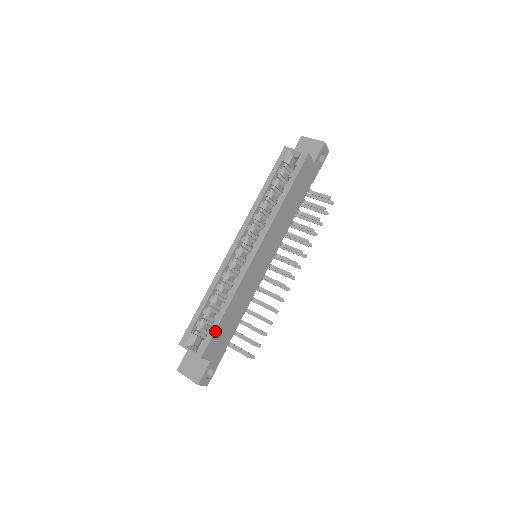
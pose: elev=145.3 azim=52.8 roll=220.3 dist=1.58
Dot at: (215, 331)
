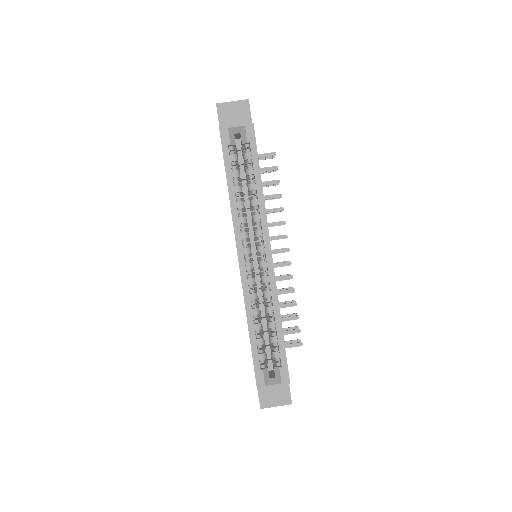
Dot at: (285, 352)
